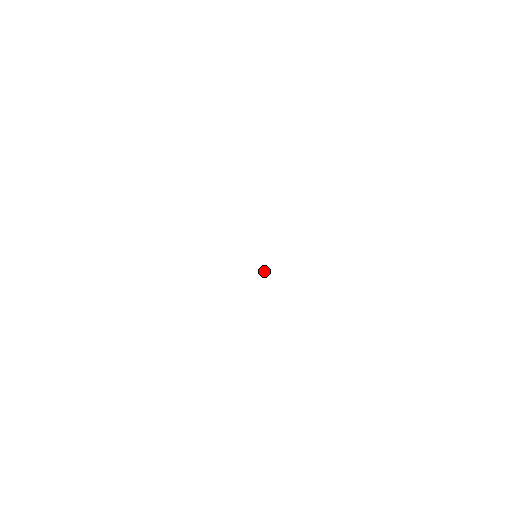
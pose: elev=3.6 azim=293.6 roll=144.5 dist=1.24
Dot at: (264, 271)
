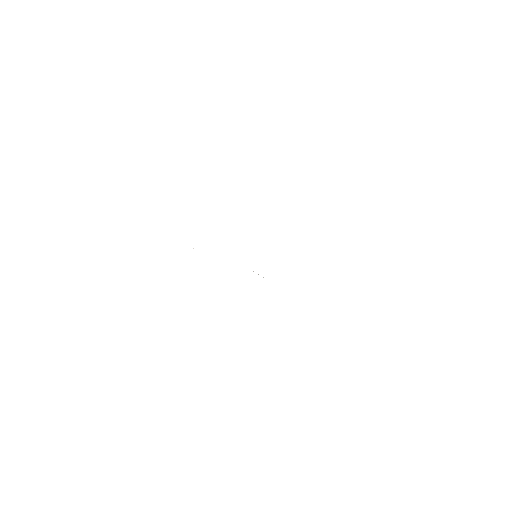
Dot at: occluded
